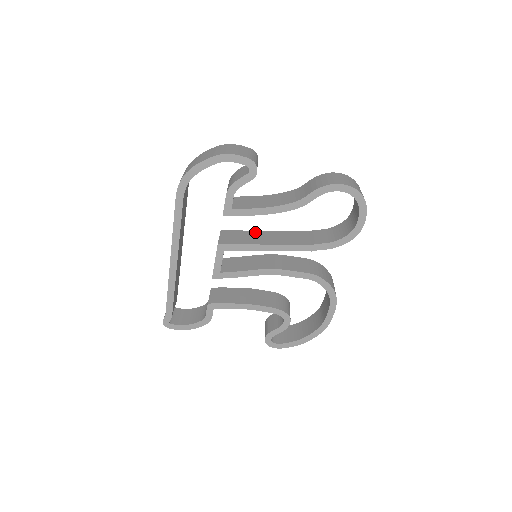
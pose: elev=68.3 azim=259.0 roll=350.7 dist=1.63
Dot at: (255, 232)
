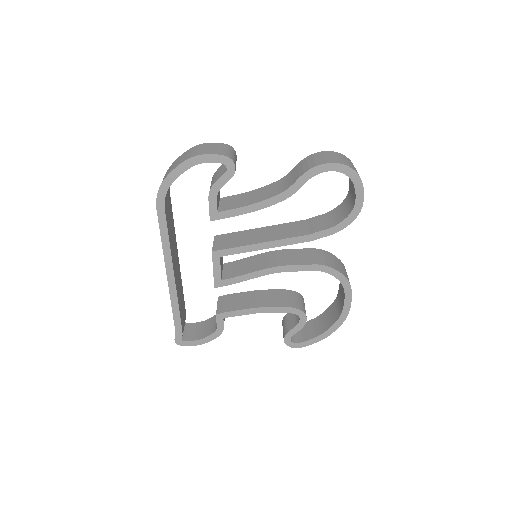
Dot at: (250, 231)
